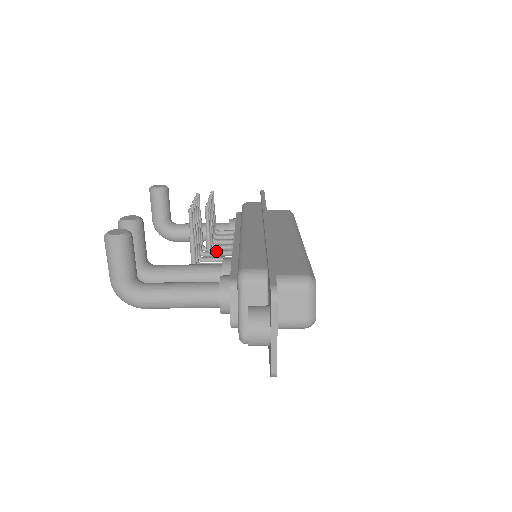
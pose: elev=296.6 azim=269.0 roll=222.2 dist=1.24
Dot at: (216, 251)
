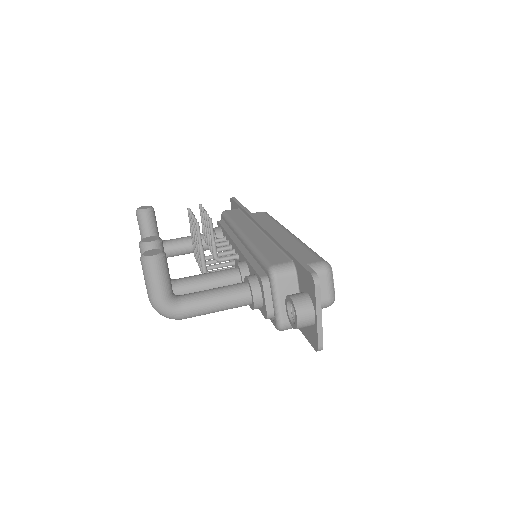
Dot at: (222, 257)
